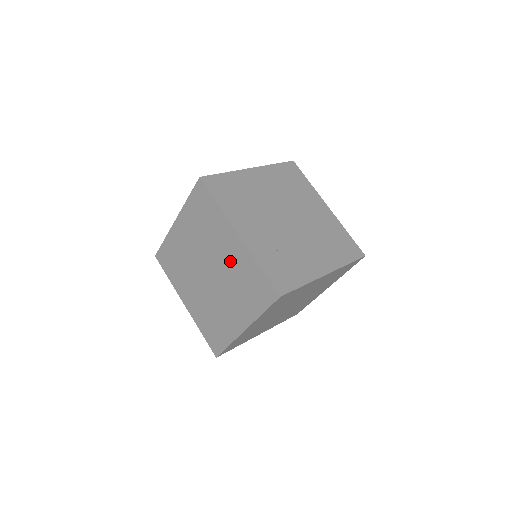
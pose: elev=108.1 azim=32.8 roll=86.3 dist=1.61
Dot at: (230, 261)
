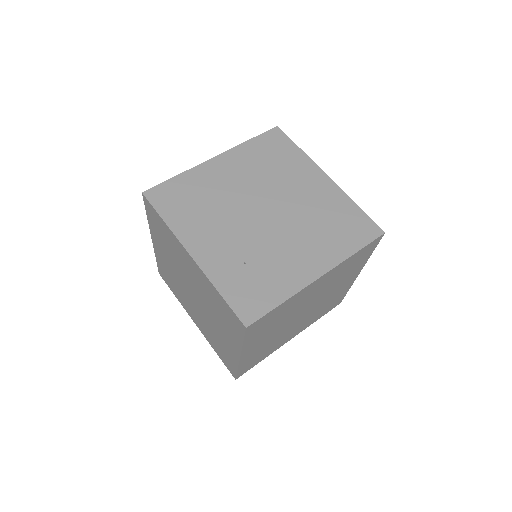
Dot at: (199, 284)
